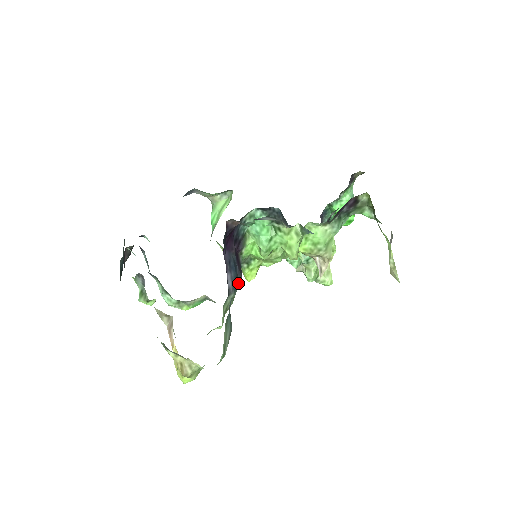
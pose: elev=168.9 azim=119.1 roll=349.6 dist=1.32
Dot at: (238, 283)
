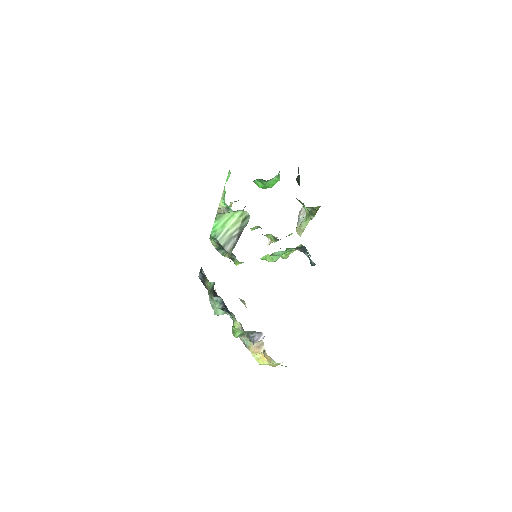
Dot at: occluded
